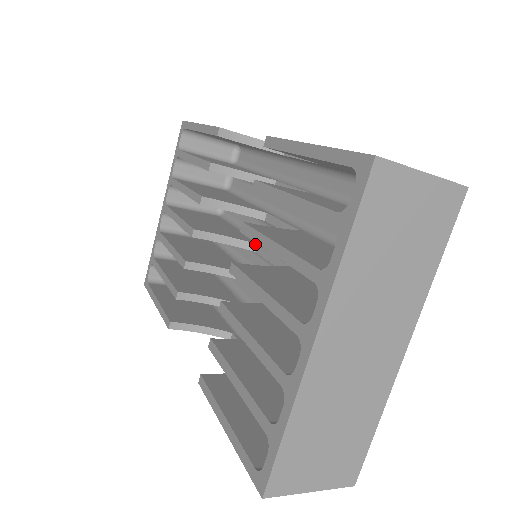
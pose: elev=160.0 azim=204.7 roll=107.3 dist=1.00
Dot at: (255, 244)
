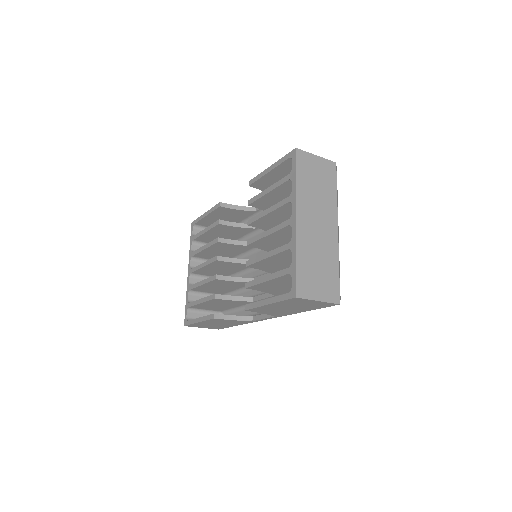
Dot at: occluded
